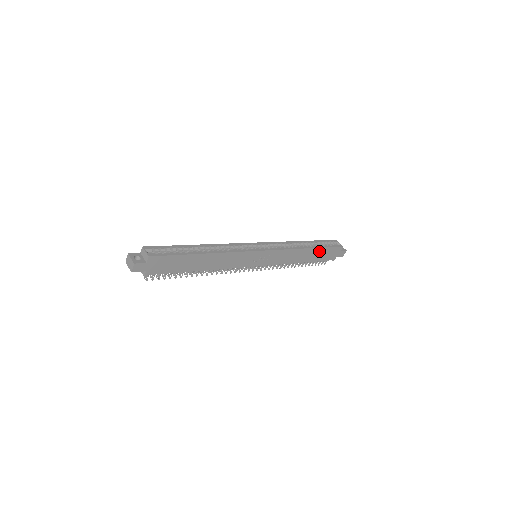
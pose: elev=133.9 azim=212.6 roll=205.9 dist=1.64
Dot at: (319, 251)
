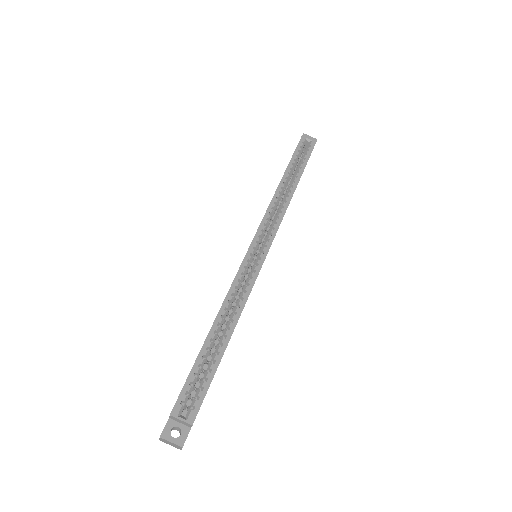
Dot at: occluded
